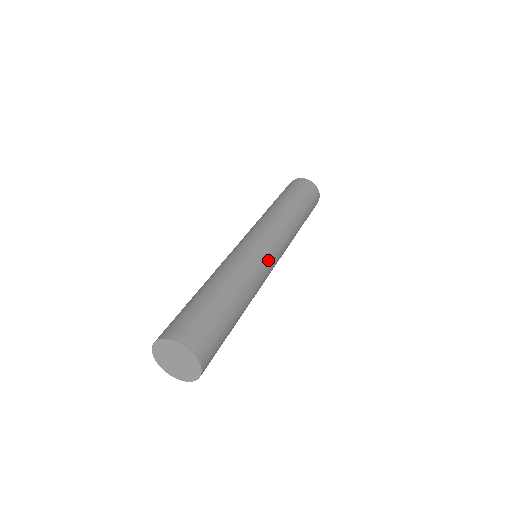
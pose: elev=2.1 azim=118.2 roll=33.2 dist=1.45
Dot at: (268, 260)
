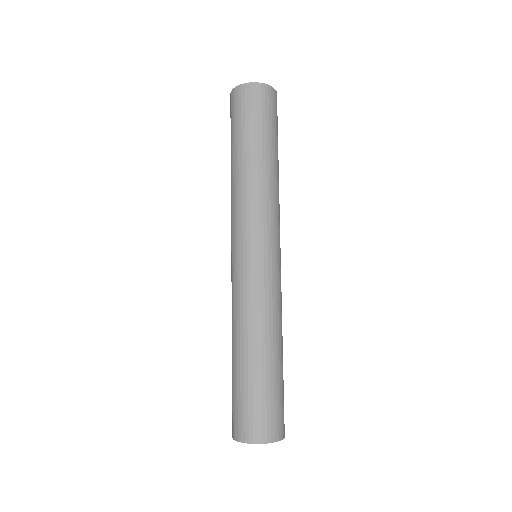
Dot at: (280, 272)
